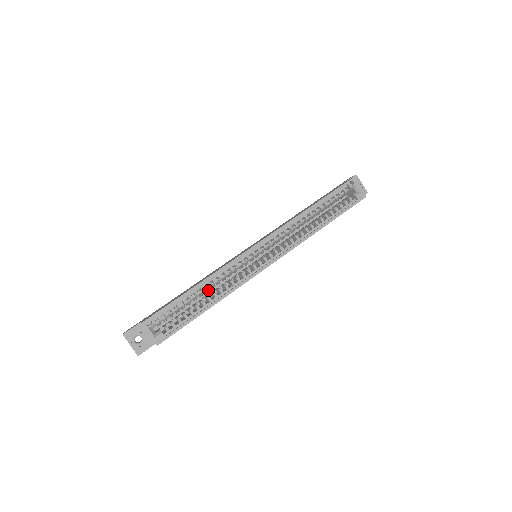
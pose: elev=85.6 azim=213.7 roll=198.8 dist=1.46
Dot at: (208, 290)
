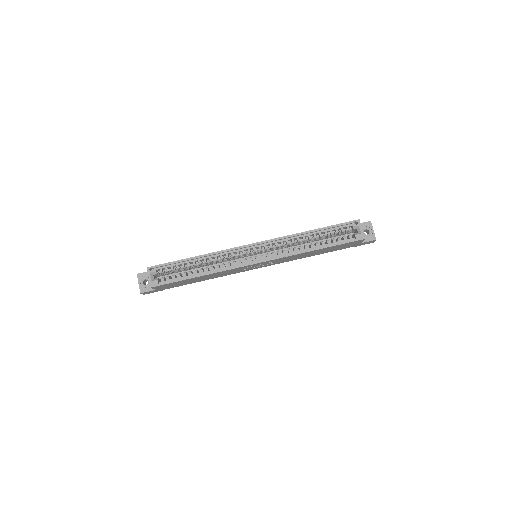
Dot at: (205, 265)
